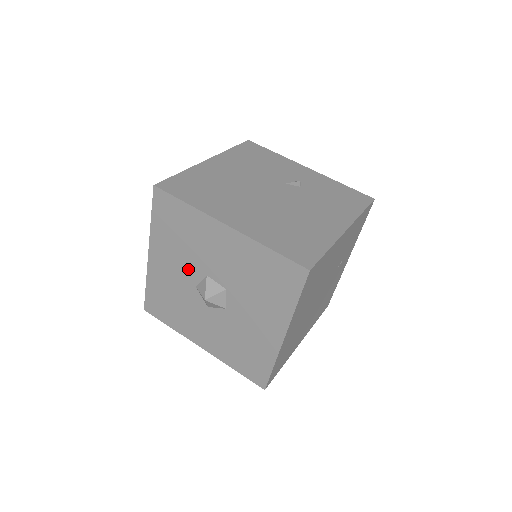
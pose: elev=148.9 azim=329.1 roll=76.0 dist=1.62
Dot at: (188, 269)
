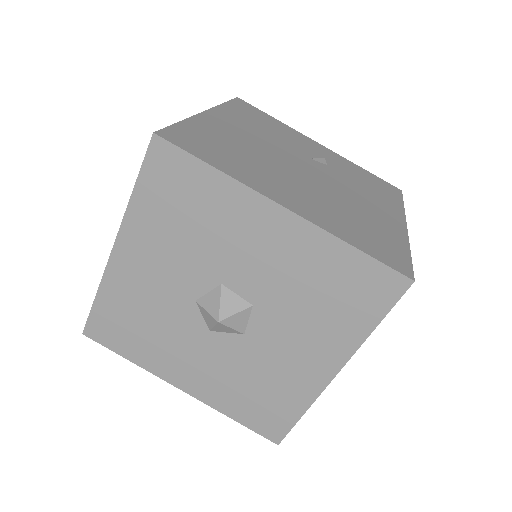
Dot at: (188, 273)
